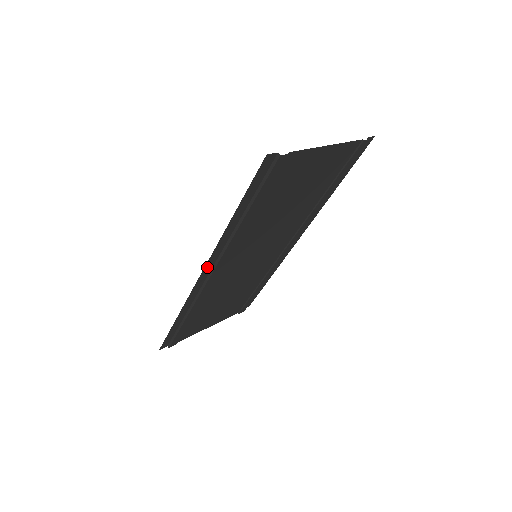
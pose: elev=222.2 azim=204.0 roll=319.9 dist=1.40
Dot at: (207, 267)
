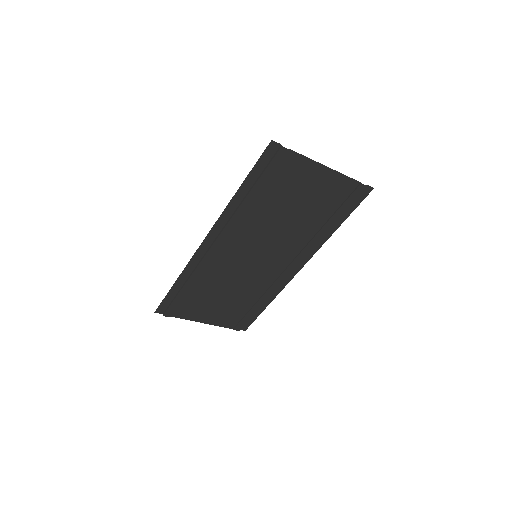
Dot at: (212, 233)
